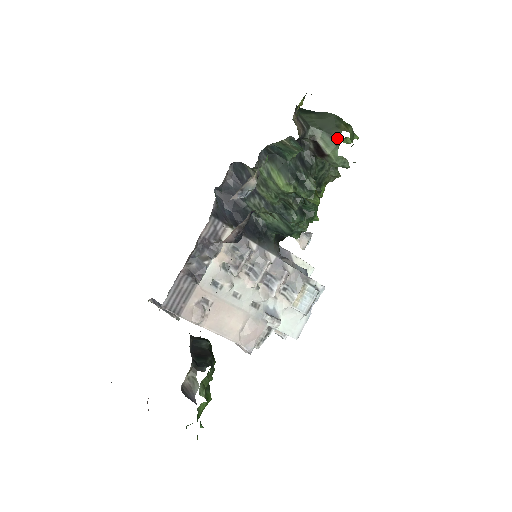
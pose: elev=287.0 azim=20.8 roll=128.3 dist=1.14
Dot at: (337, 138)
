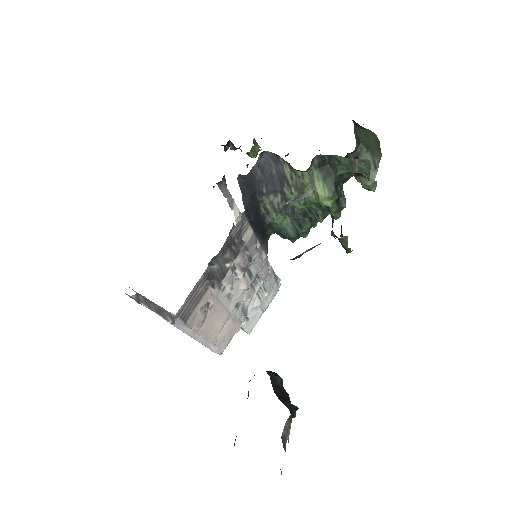
Dot at: (378, 163)
